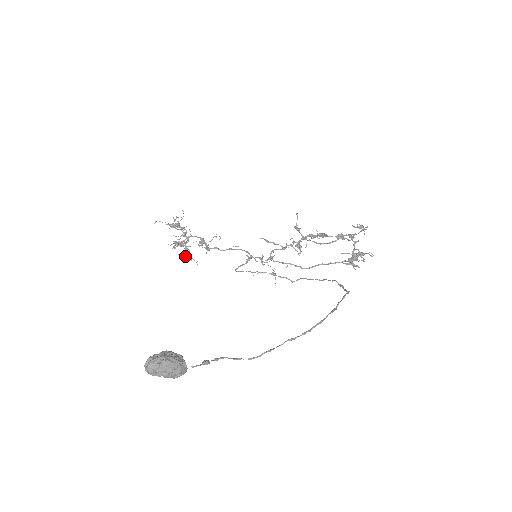
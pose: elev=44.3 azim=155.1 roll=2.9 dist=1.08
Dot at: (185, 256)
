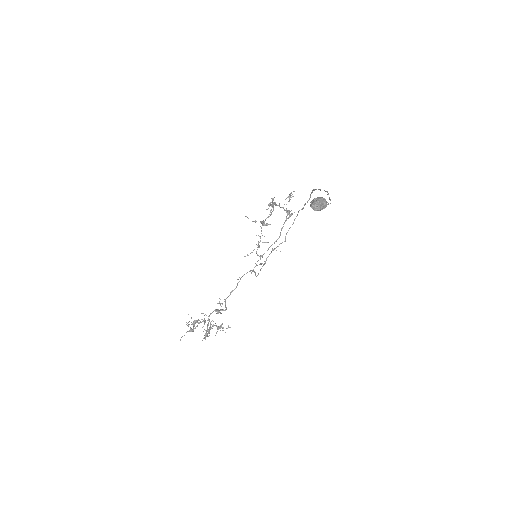
Dot at: occluded
